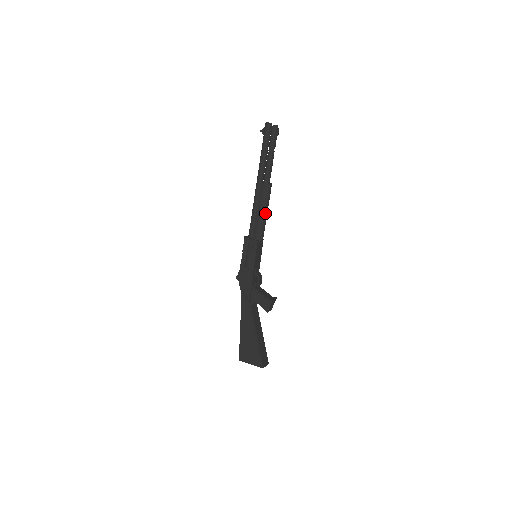
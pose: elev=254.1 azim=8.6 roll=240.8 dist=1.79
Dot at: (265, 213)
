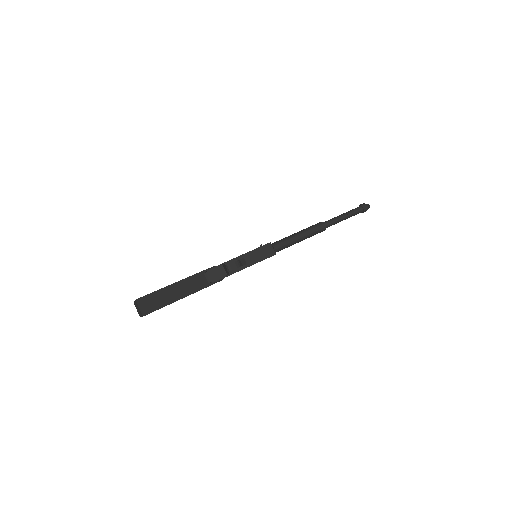
Dot at: (298, 235)
